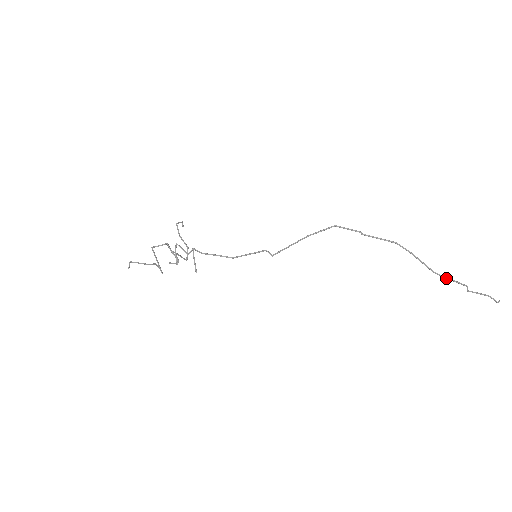
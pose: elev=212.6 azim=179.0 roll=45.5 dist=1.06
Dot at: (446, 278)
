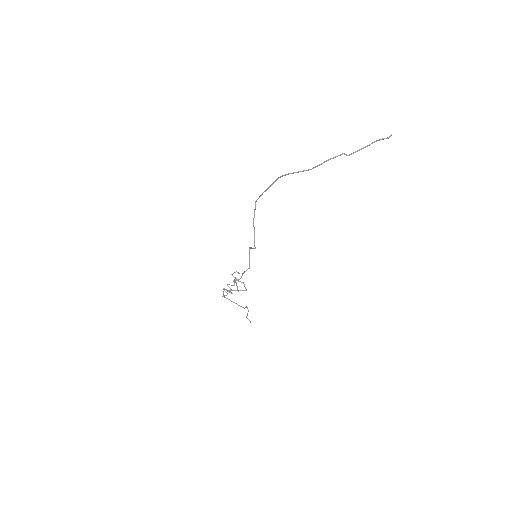
Dot at: occluded
